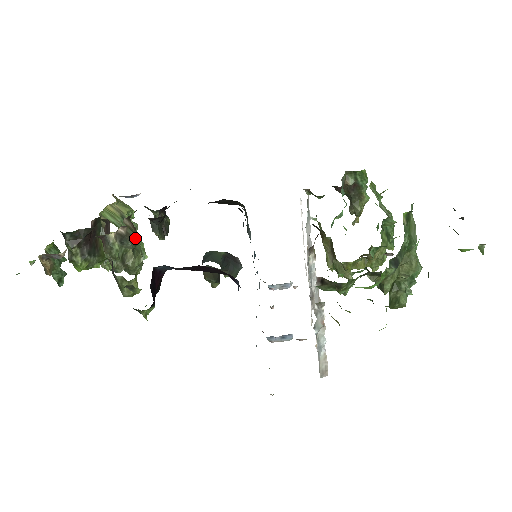
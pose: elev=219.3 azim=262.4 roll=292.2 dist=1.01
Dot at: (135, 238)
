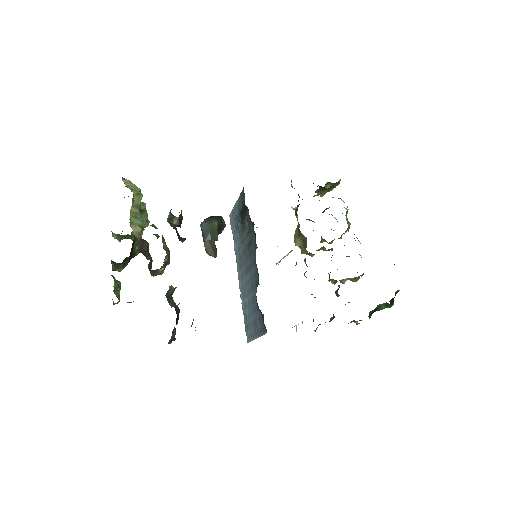
Dot at: (169, 253)
